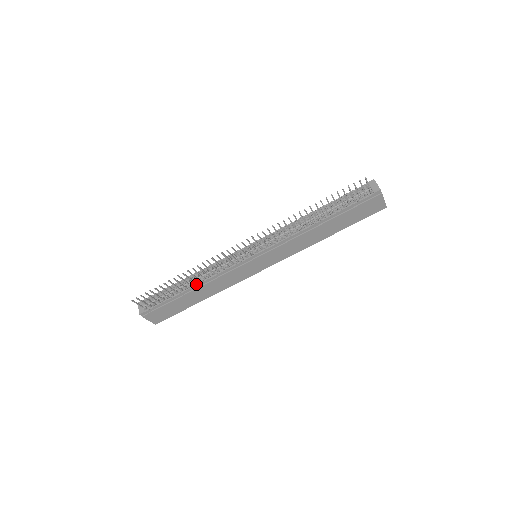
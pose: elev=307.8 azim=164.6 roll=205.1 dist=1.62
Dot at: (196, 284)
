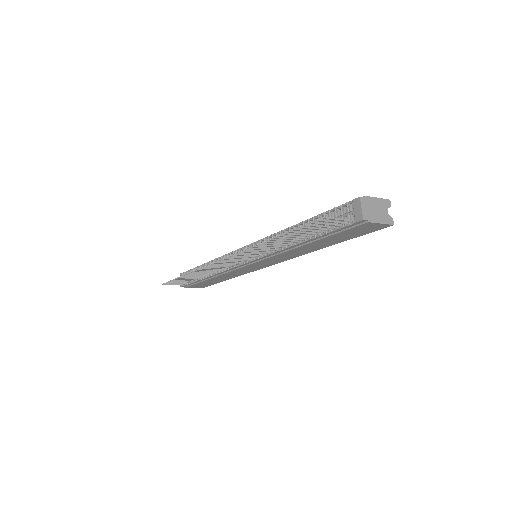
Dot at: (210, 275)
